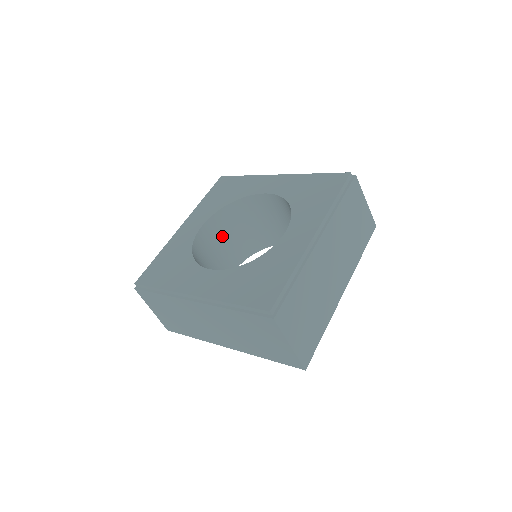
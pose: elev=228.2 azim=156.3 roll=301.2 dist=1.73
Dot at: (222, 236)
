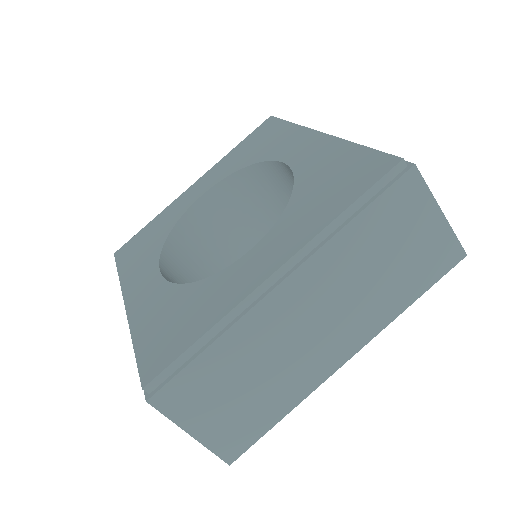
Dot at: occluded
